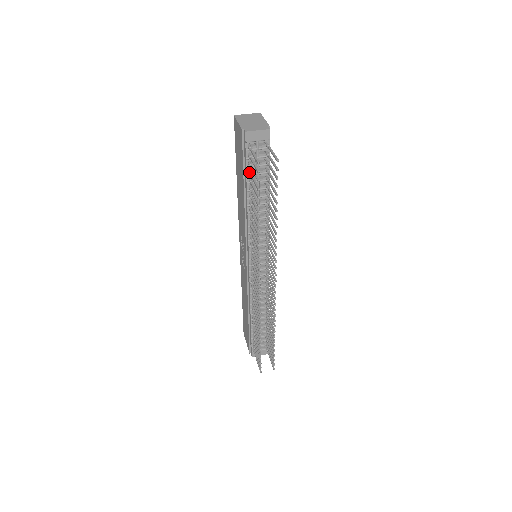
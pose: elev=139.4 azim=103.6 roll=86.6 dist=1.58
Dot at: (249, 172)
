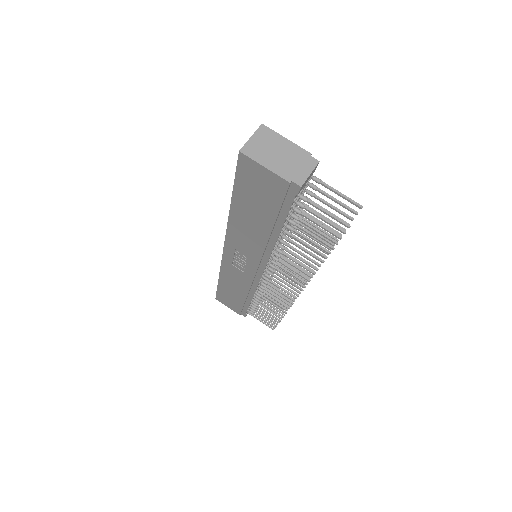
Dot at: (295, 218)
